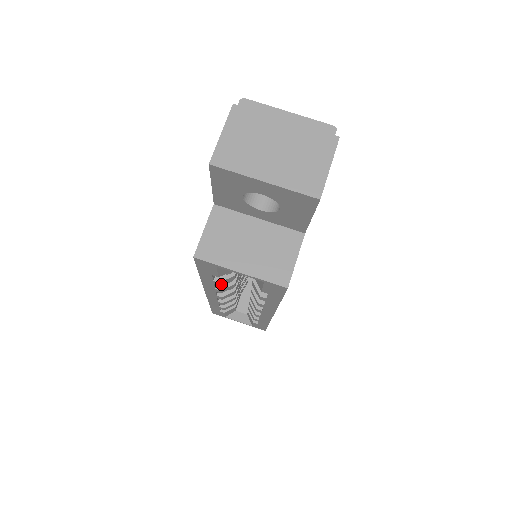
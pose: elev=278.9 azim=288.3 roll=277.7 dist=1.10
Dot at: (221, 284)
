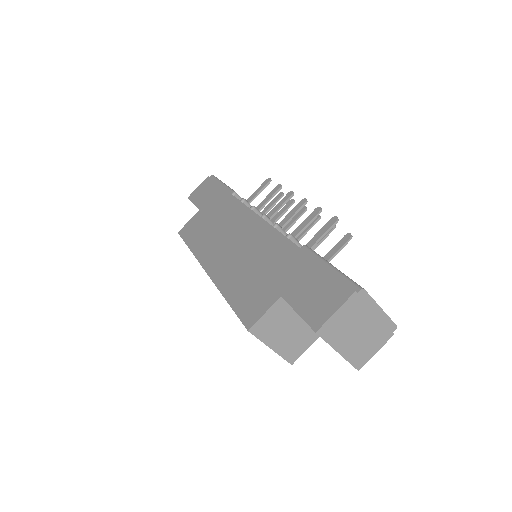
Dot at: occluded
